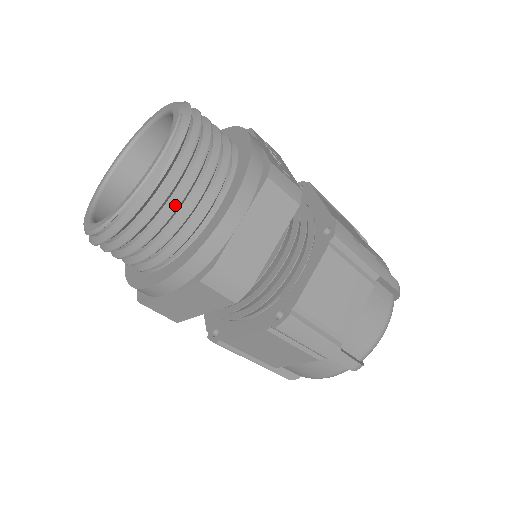
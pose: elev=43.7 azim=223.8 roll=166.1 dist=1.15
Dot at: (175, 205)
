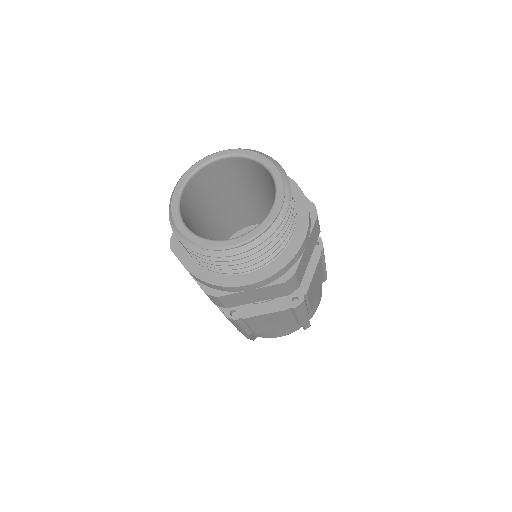
Dot at: (282, 234)
